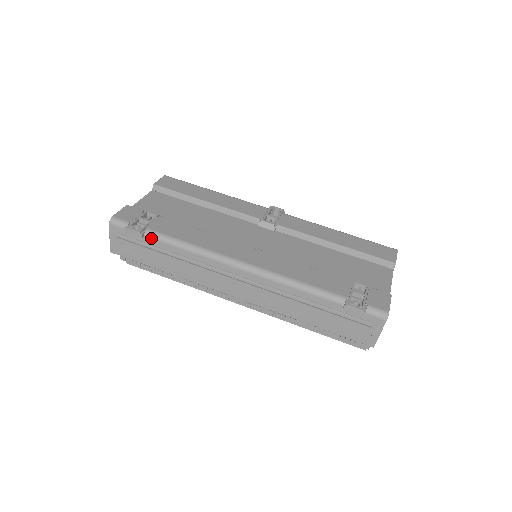
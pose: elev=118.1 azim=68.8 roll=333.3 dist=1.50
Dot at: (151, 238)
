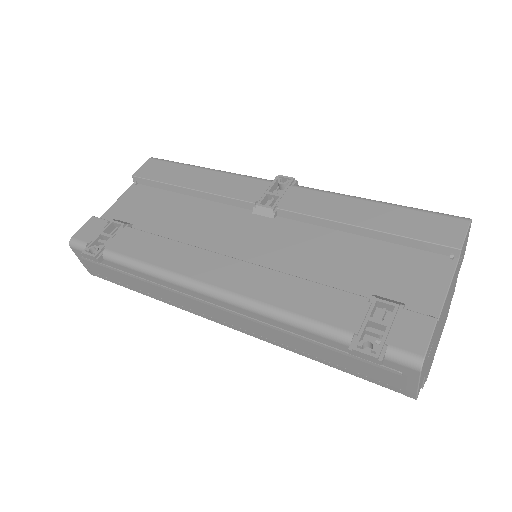
Dot at: (110, 261)
